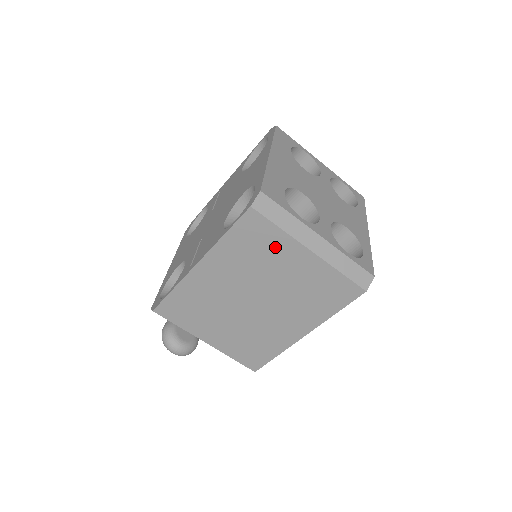
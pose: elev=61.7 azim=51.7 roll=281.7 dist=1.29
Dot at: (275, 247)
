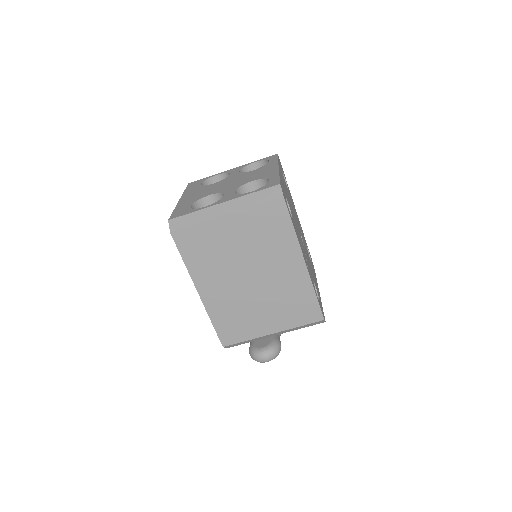
Dot at: (210, 236)
